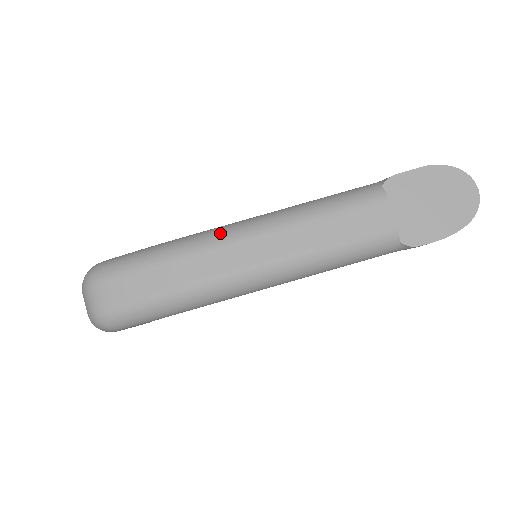
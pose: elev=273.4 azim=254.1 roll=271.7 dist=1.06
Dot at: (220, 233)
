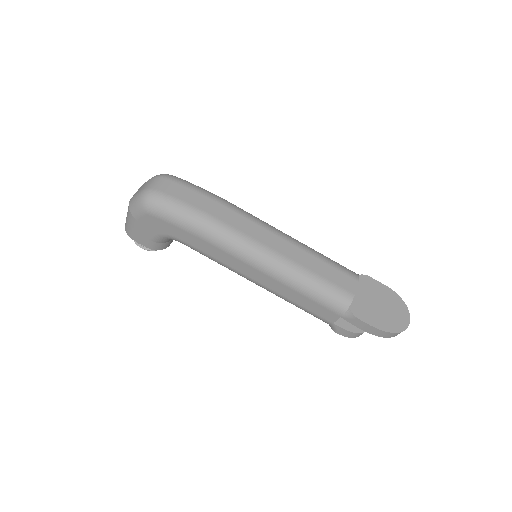
Dot at: (255, 217)
